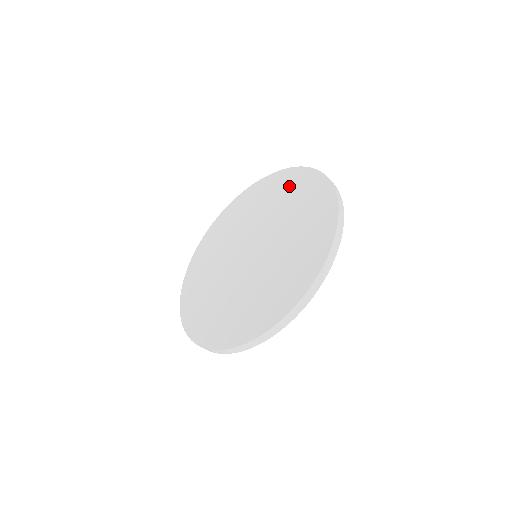
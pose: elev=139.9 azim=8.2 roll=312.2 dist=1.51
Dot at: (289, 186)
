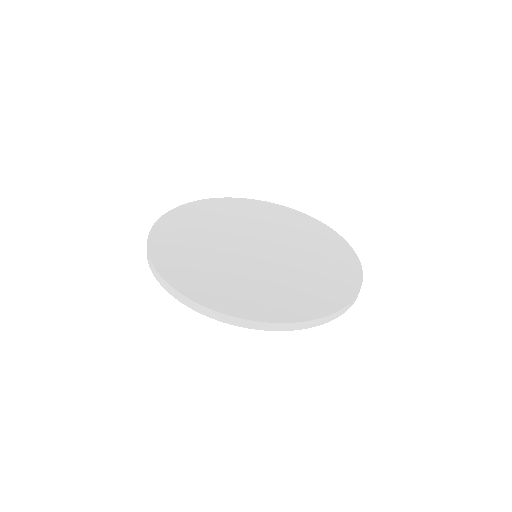
Dot at: (281, 215)
